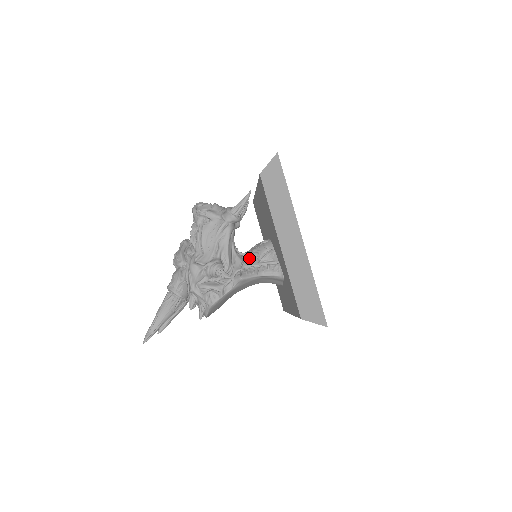
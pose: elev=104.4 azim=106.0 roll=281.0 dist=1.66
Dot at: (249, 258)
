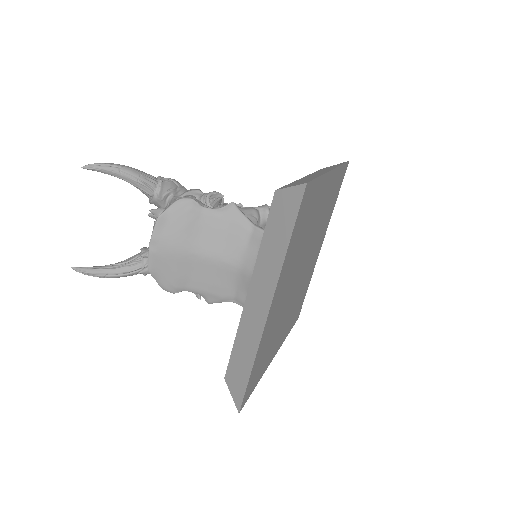
Dot at: occluded
